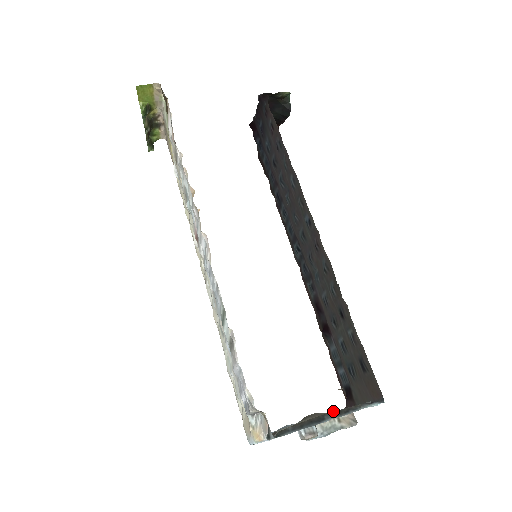
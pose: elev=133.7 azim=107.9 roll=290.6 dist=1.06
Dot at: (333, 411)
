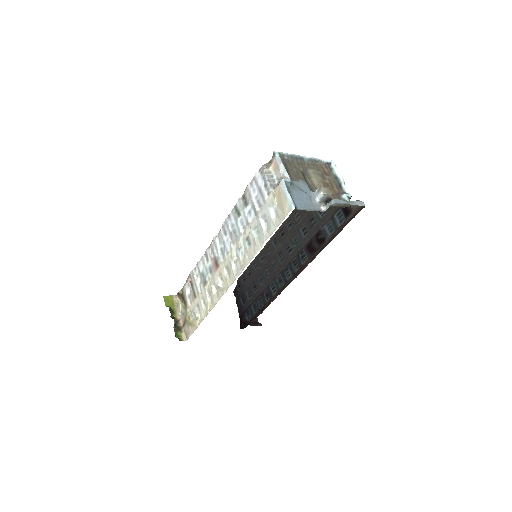
Dot at: (309, 164)
